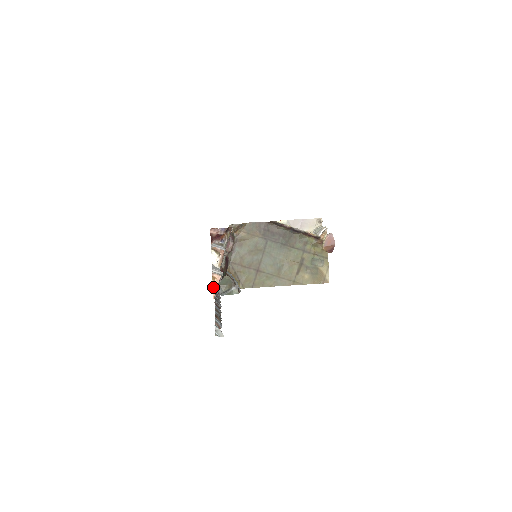
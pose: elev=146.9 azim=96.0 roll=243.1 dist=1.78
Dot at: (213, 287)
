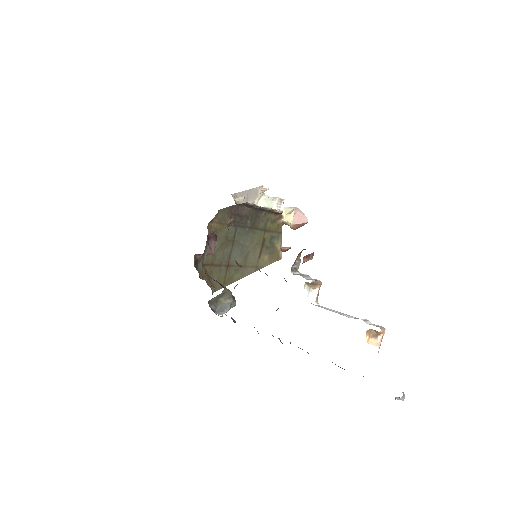
Dot at: (379, 344)
